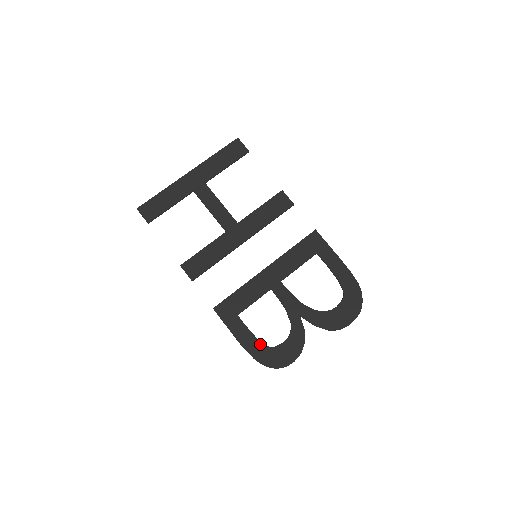
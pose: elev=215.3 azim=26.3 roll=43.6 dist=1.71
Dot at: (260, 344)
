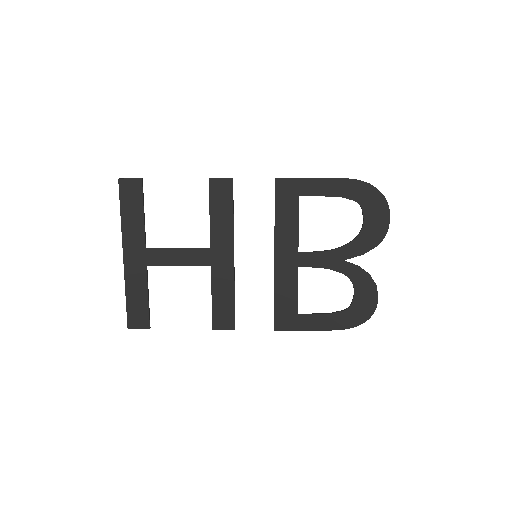
Dot at: (339, 315)
